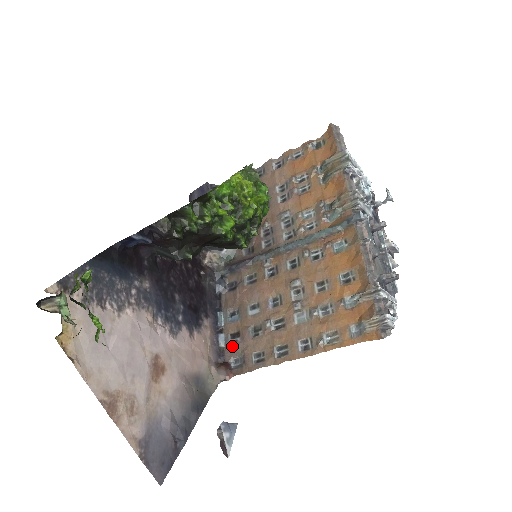
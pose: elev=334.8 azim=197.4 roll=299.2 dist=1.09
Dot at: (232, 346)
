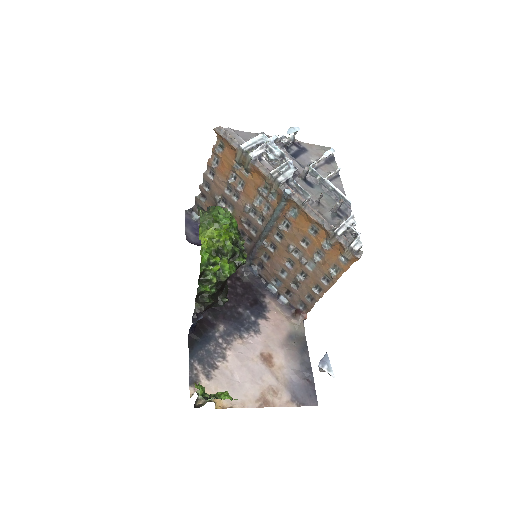
Dot at: (292, 299)
